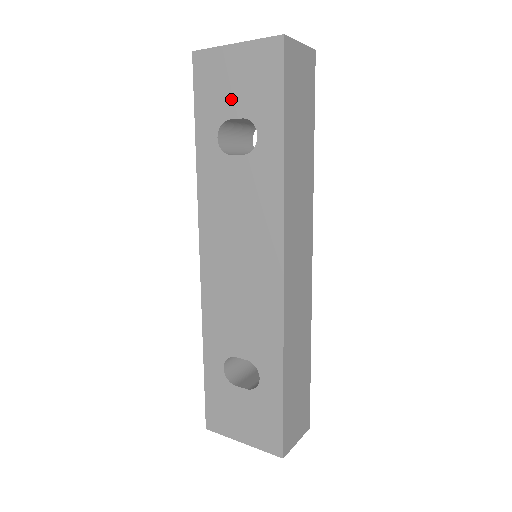
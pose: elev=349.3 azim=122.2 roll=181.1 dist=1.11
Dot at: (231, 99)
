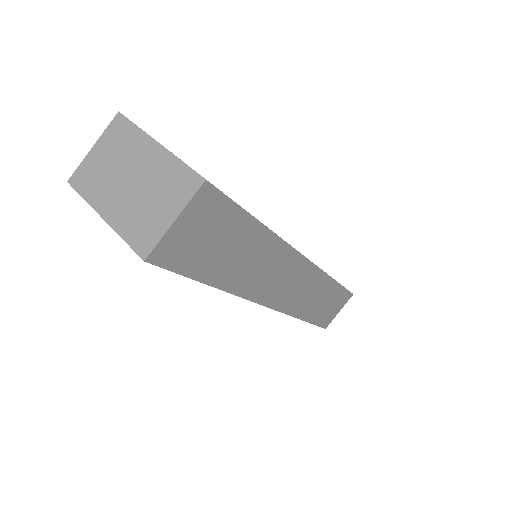
Dot at: occluded
